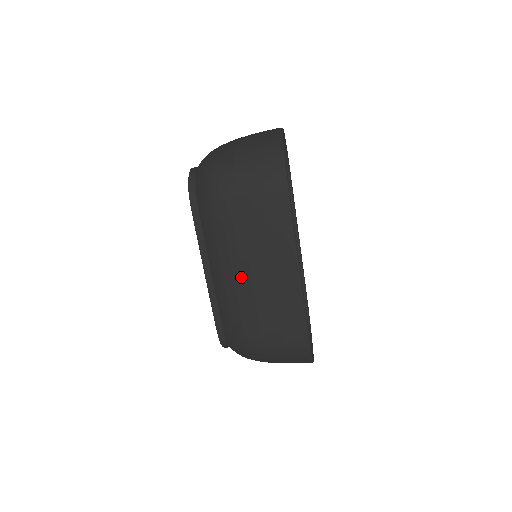
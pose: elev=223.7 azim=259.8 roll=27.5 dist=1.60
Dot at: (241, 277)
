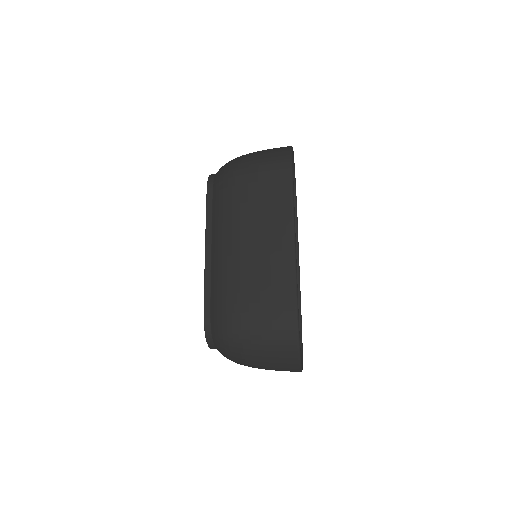
Dot at: (239, 243)
